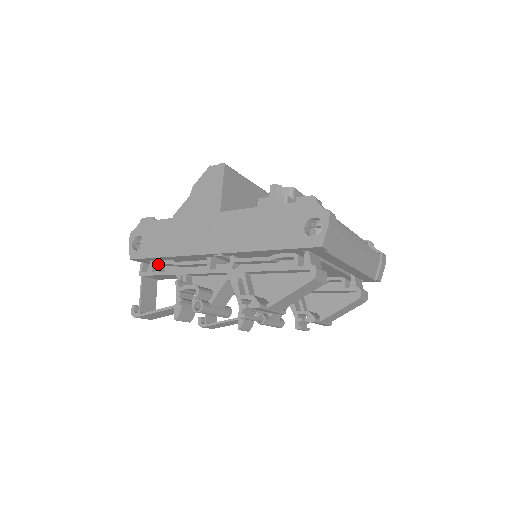
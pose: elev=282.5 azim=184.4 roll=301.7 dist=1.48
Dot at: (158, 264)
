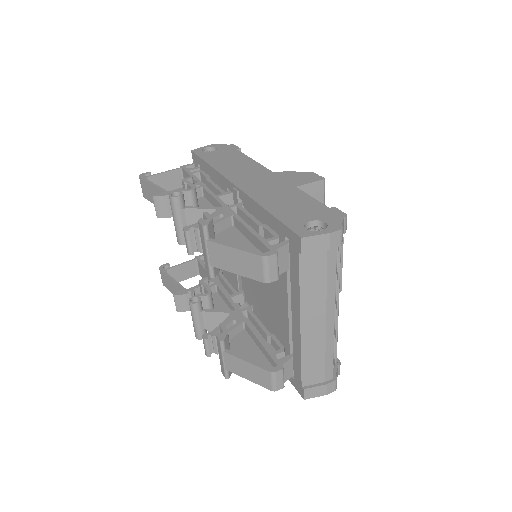
Dot at: (199, 171)
